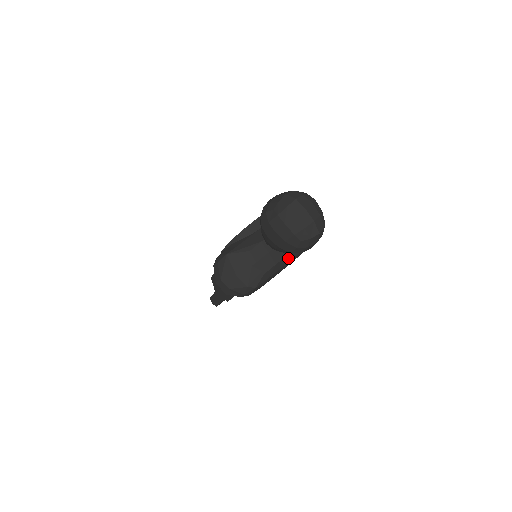
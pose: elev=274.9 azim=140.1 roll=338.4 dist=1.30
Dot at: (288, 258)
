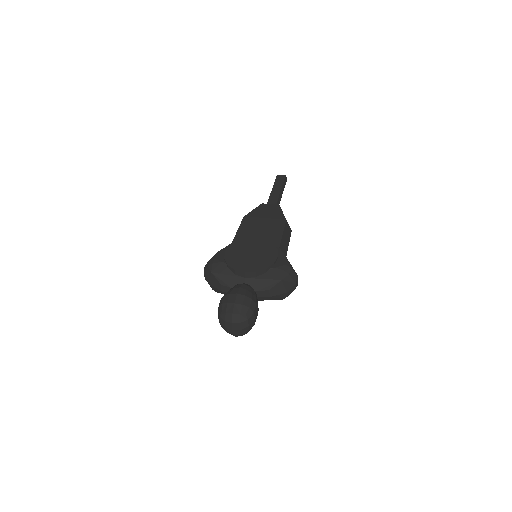
Dot at: occluded
